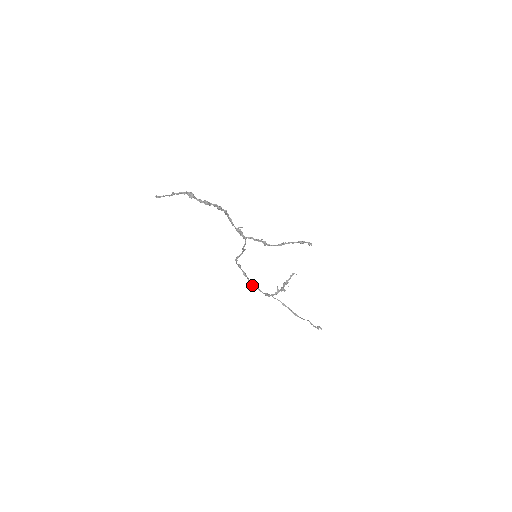
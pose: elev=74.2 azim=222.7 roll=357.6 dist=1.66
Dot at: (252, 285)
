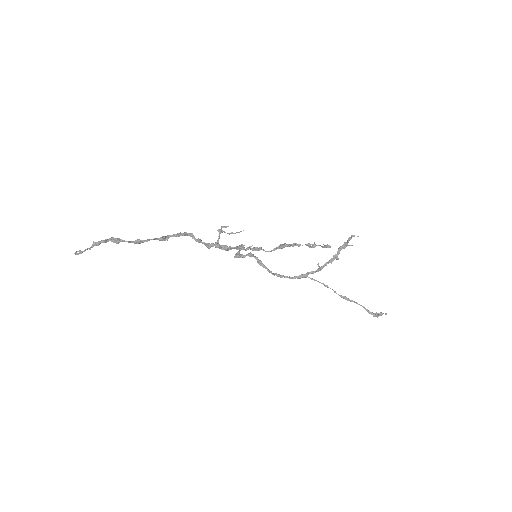
Dot at: occluded
